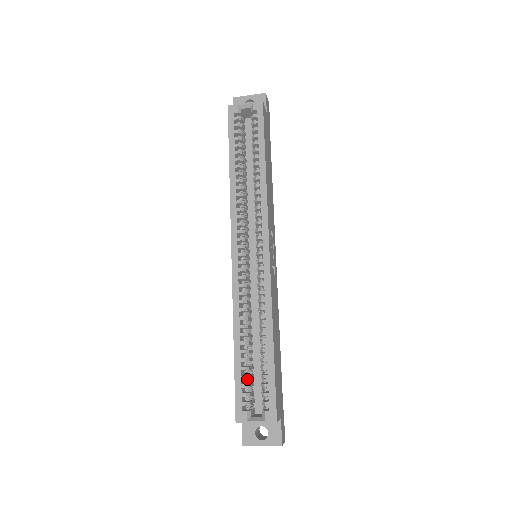
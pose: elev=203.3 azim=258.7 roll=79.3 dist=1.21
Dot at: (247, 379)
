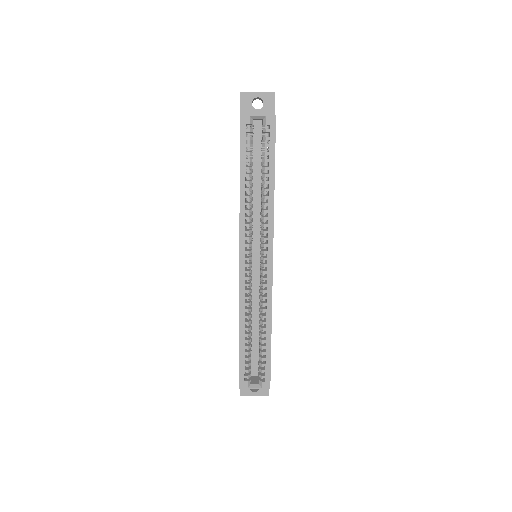
Dot at: (248, 358)
